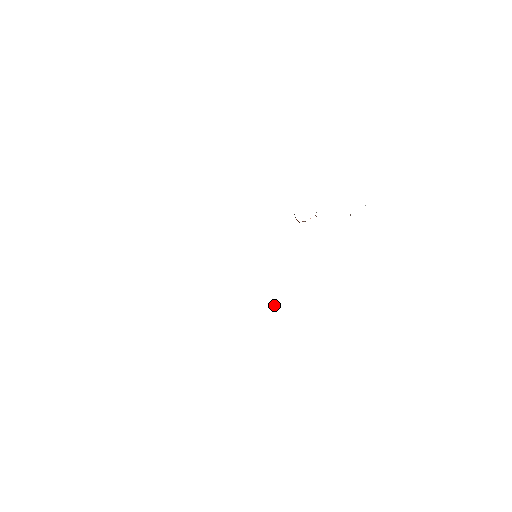
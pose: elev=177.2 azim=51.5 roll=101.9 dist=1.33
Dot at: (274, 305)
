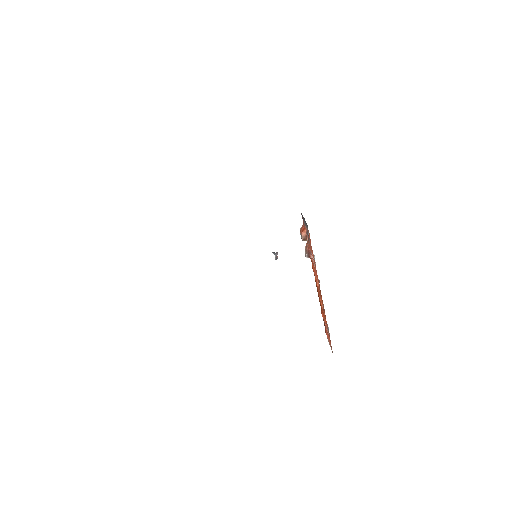
Dot at: (277, 254)
